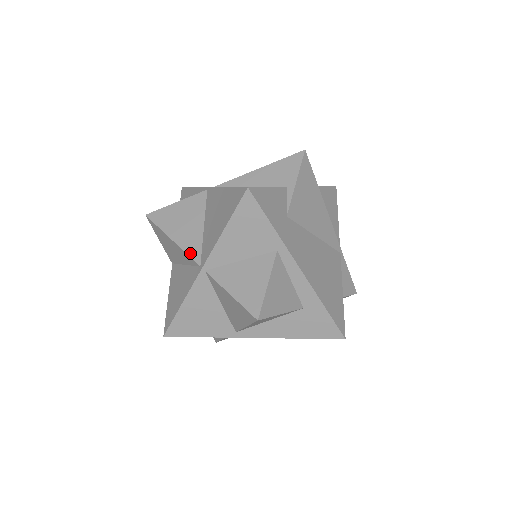
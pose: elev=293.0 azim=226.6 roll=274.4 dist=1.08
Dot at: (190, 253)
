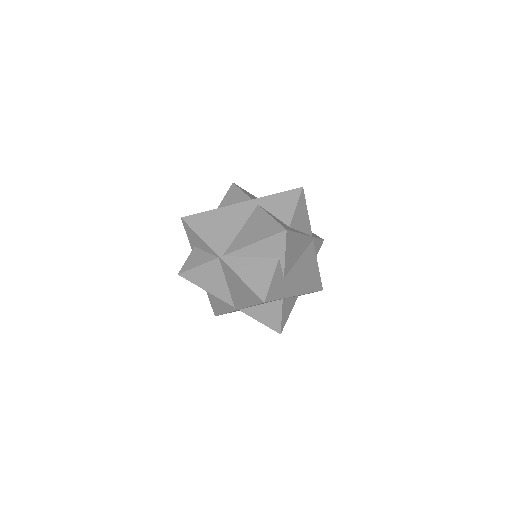
Dot at: (224, 300)
